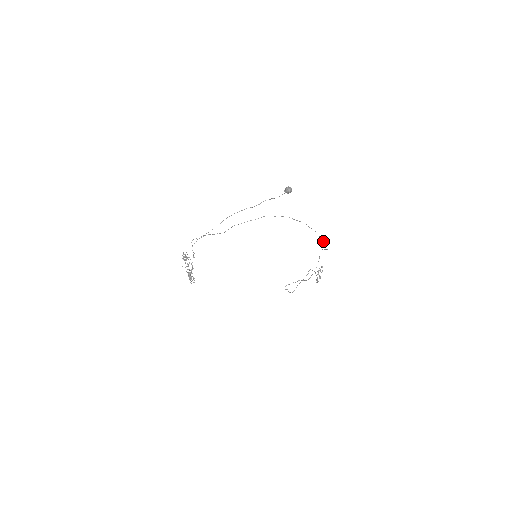
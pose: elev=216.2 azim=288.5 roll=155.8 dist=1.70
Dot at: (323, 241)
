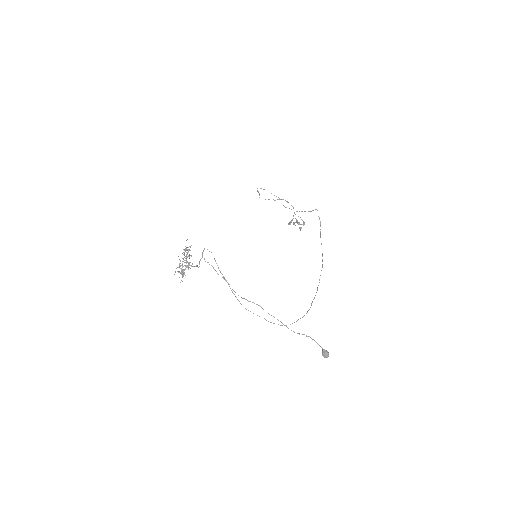
Dot at: occluded
